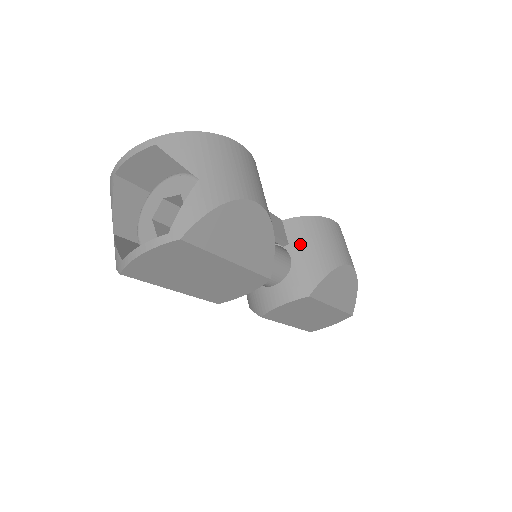
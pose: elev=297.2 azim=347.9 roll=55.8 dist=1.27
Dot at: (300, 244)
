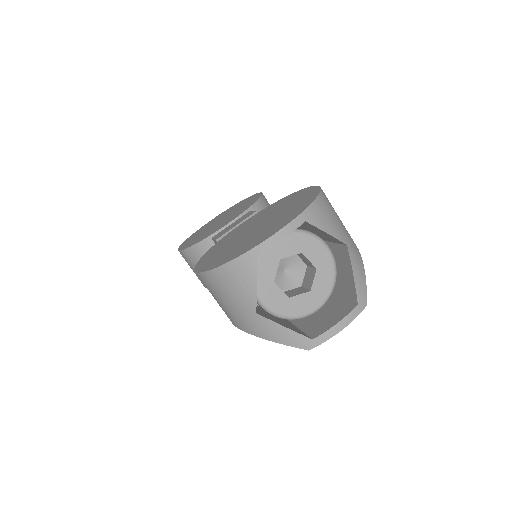
Dot at: occluded
